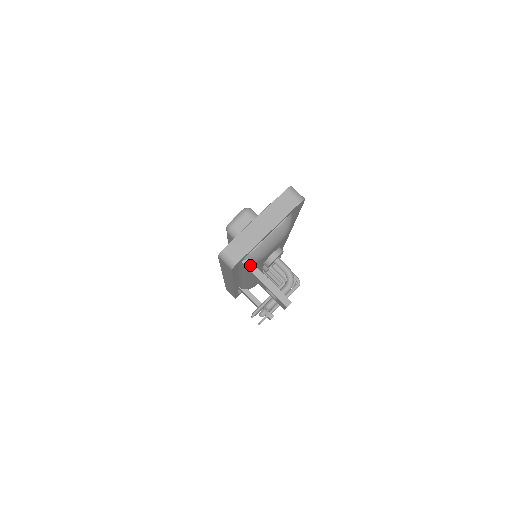
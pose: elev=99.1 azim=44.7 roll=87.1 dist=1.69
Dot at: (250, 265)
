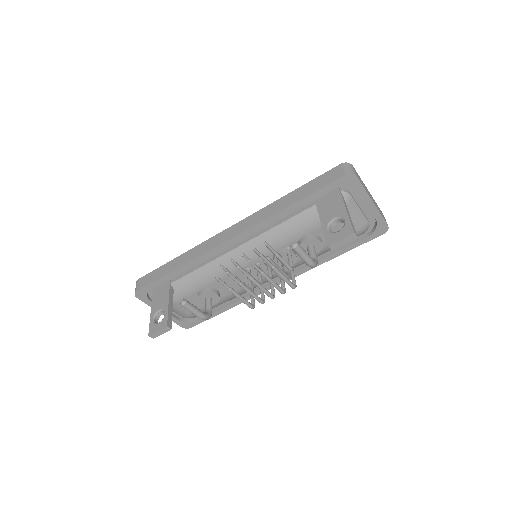
Dot at: (343, 197)
